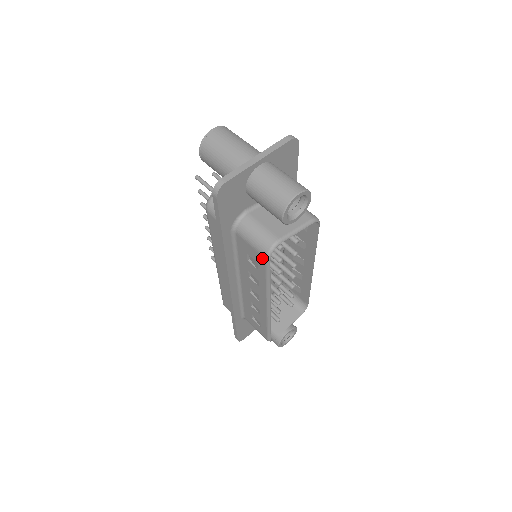
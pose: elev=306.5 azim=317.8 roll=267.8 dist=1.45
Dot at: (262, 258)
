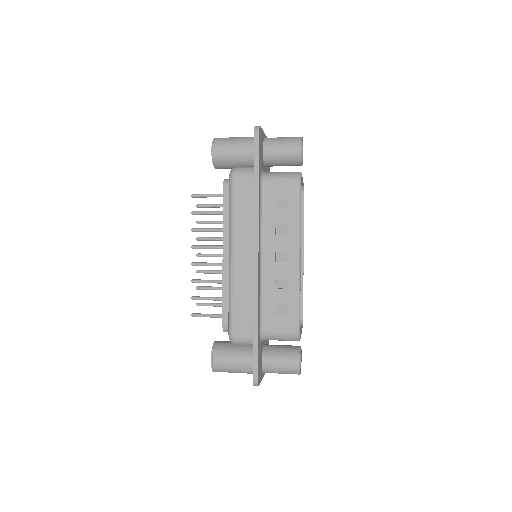
Dot at: (294, 185)
